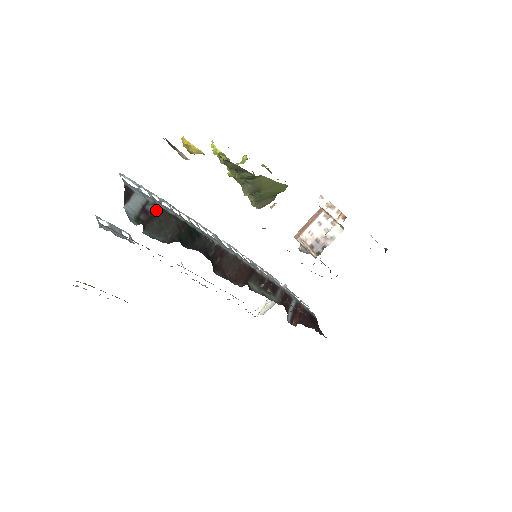
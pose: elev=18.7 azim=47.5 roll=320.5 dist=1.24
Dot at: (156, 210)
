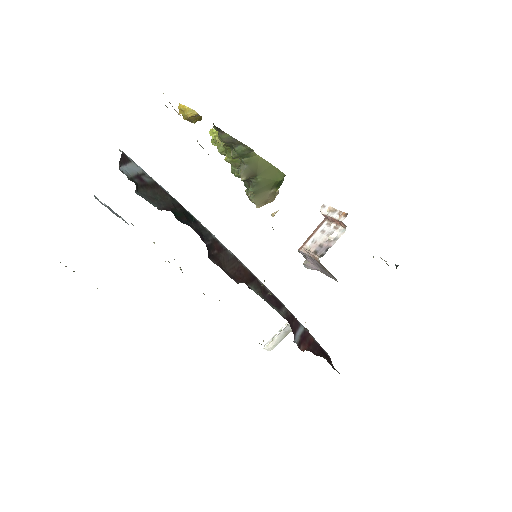
Dot at: (152, 182)
